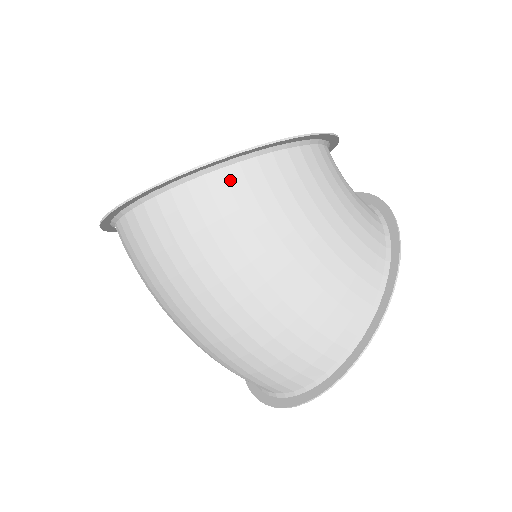
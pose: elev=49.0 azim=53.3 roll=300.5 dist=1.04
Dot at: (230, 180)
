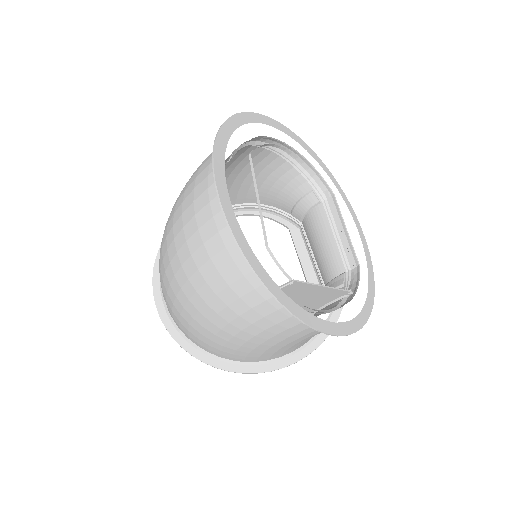
Dot at: (284, 310)
